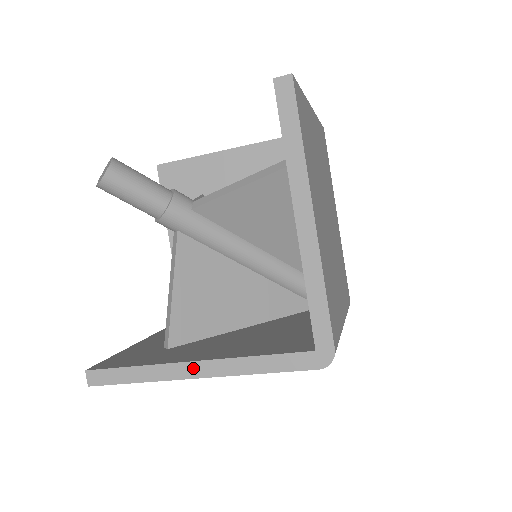
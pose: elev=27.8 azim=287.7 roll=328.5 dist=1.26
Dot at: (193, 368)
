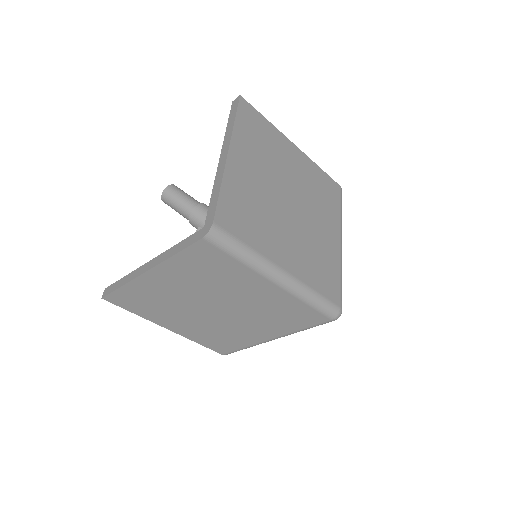
Dot at: (147, 266)
